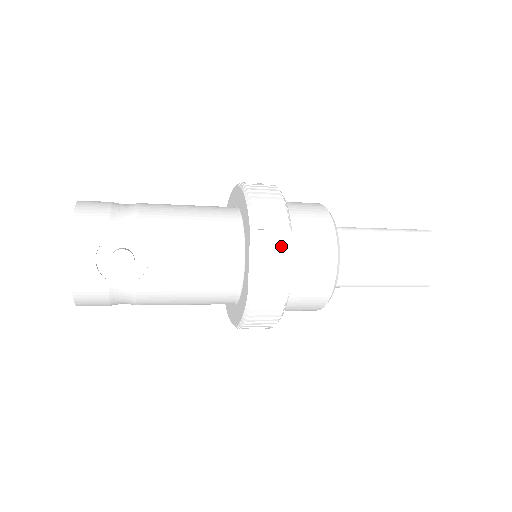
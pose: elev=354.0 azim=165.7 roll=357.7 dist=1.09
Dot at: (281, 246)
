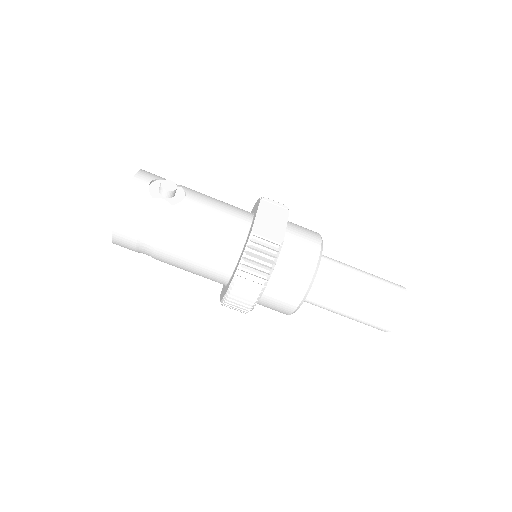
Dot at: (281, 215)
